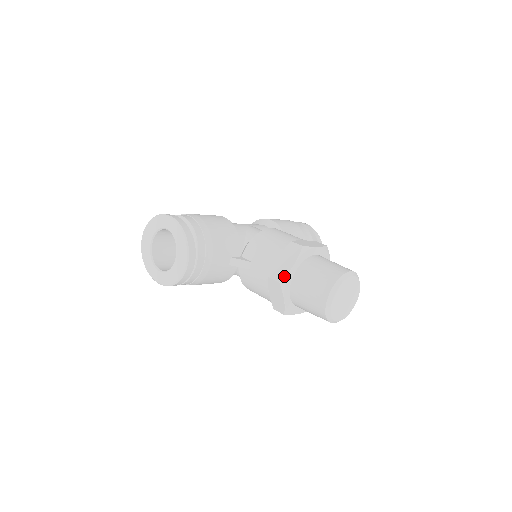
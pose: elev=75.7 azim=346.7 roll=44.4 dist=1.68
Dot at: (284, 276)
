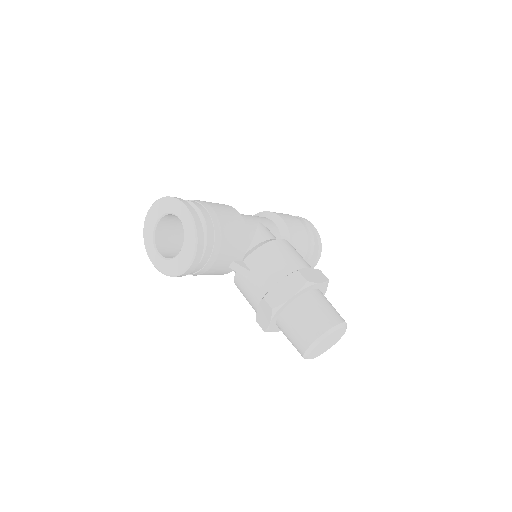
Dot at: (279, 305)
